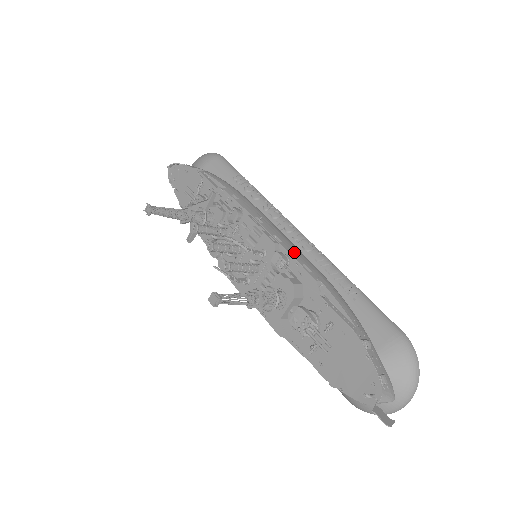
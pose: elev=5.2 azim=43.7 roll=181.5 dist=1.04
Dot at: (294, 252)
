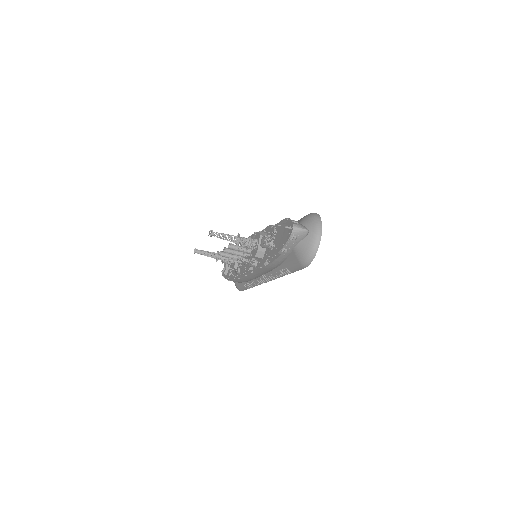
Dot at: occluded
